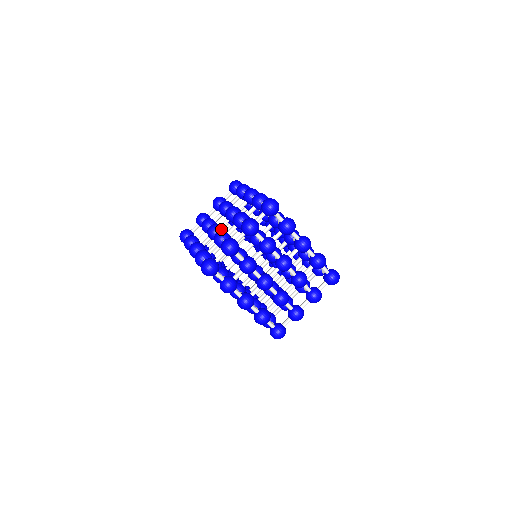
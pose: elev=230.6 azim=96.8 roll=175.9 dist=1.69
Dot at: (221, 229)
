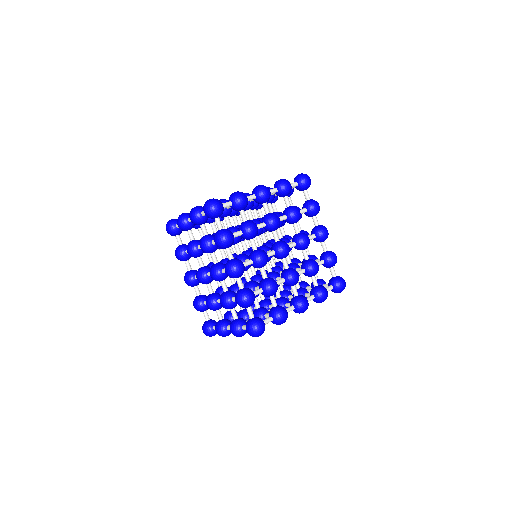
Dot at: (210, 280)
